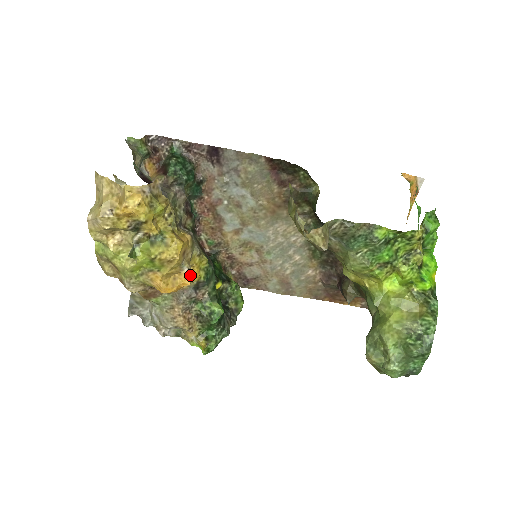
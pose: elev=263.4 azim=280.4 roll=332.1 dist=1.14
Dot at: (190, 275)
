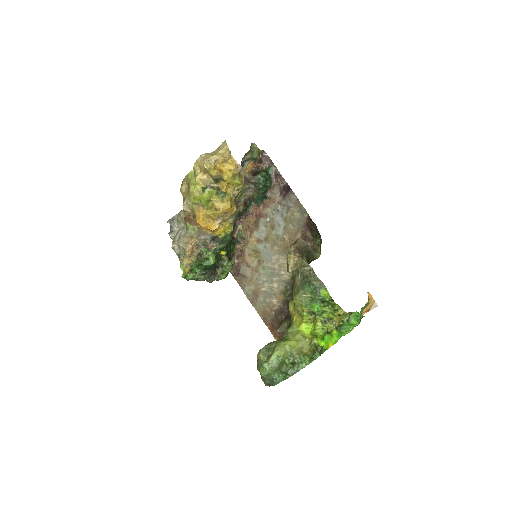
Dot at: (218, 227)
